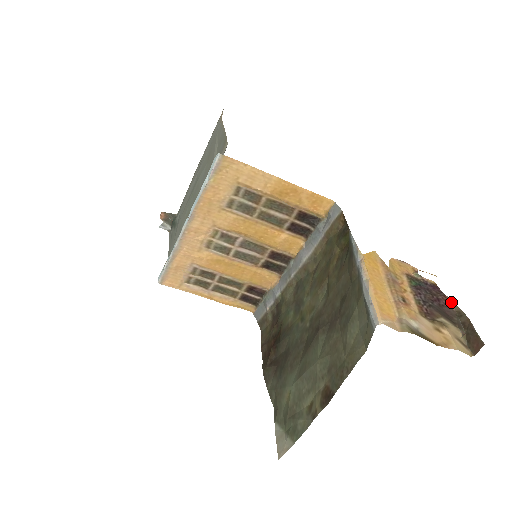
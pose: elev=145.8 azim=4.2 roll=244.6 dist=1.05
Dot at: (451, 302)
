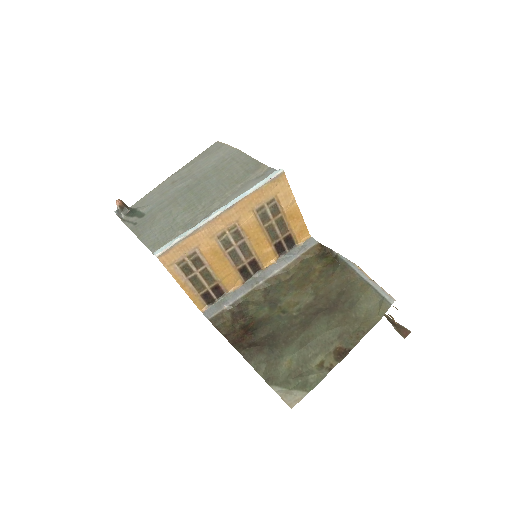
Dot at: occluded
